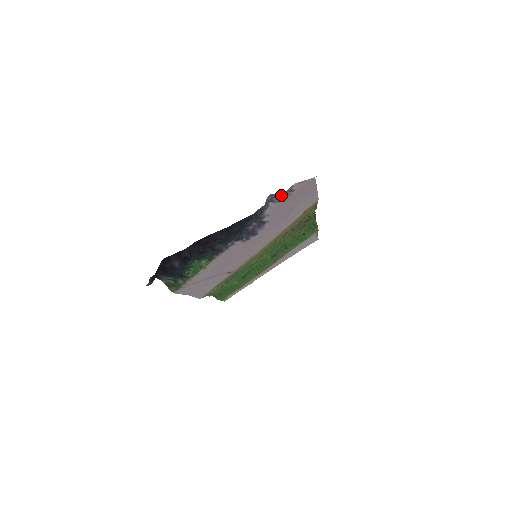
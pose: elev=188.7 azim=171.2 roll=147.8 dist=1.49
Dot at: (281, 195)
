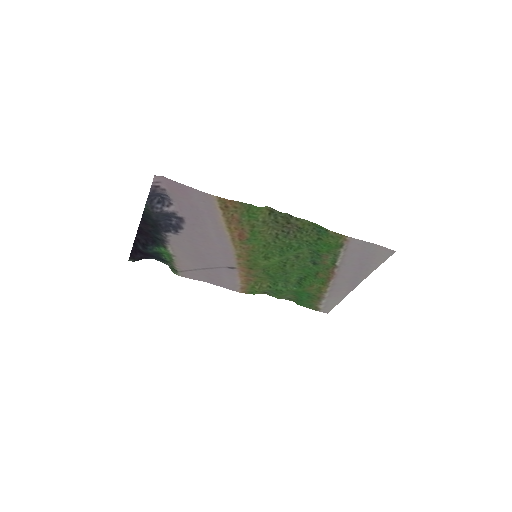
Dot at: (151, 193)
